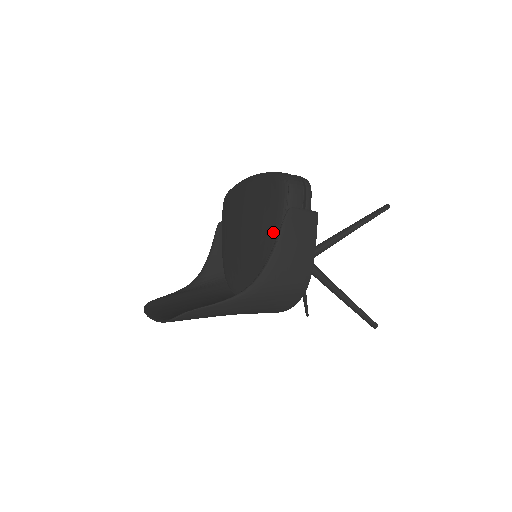
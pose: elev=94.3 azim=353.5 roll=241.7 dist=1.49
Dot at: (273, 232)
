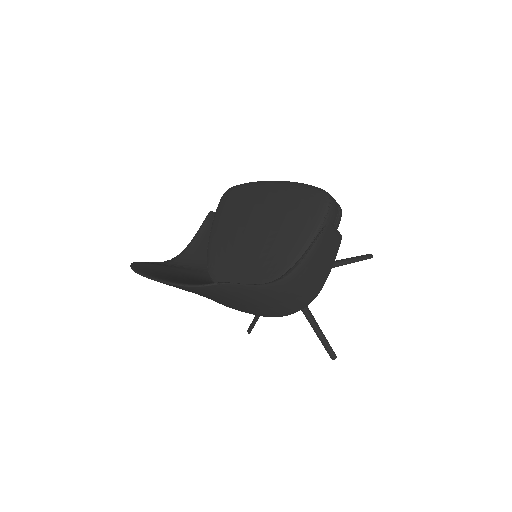
Dot at: (302, 238)
